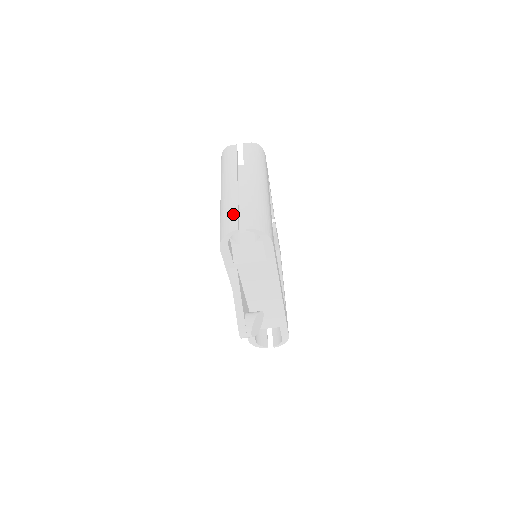
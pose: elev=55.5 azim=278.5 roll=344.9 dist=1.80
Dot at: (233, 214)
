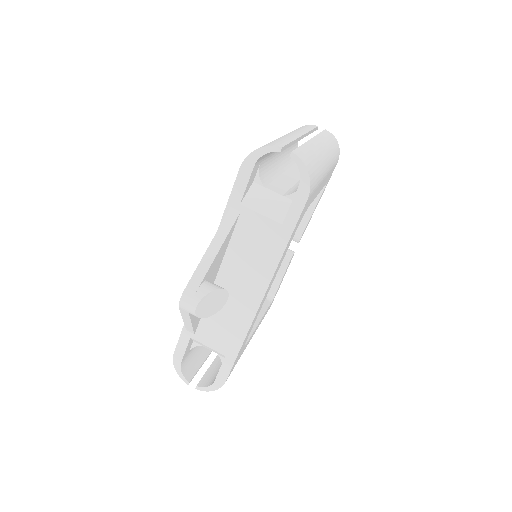
Dot at: (283, 141)
